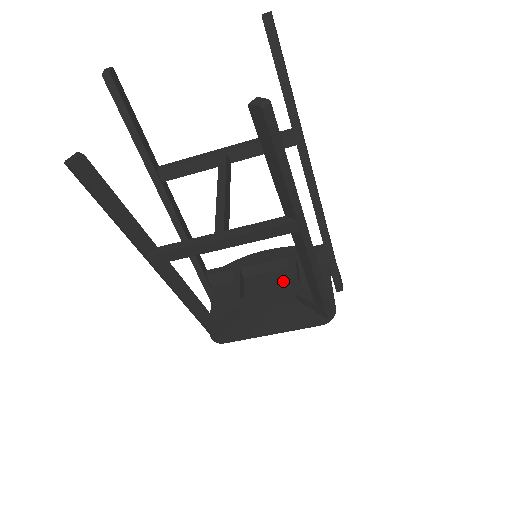
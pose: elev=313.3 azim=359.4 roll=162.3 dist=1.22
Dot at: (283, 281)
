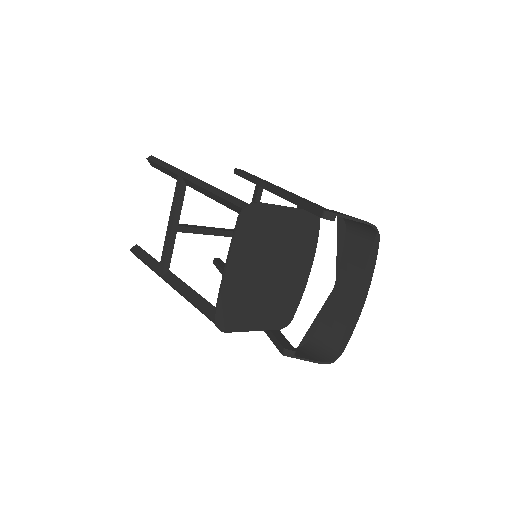
Dot at: (278, 254)
